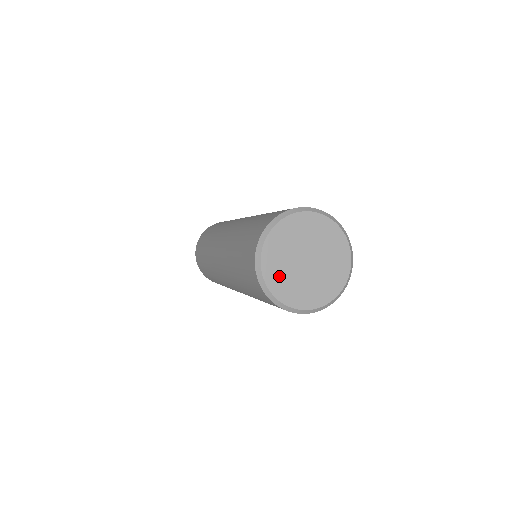
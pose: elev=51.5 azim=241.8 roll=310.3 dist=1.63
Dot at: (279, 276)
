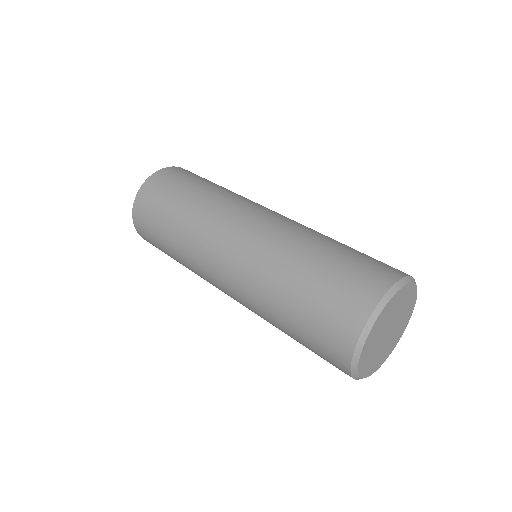
Dot at: (368, 354)
